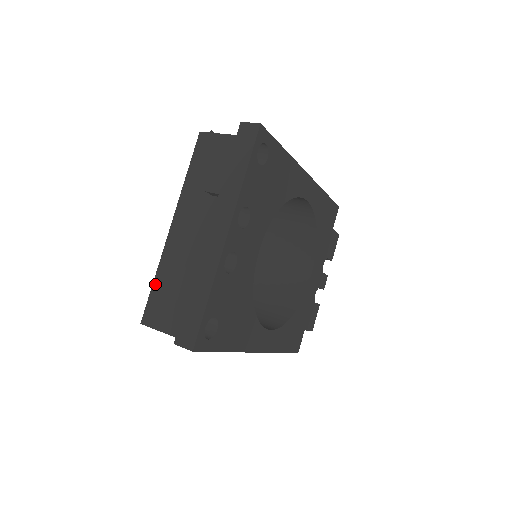
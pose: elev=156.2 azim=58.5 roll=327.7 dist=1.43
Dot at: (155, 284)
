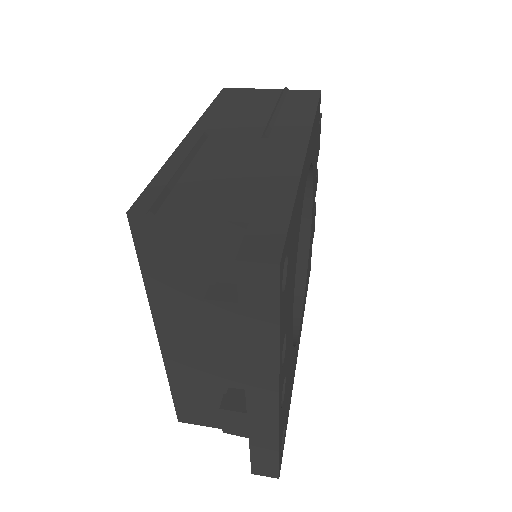
Dot at: (175, 393)
